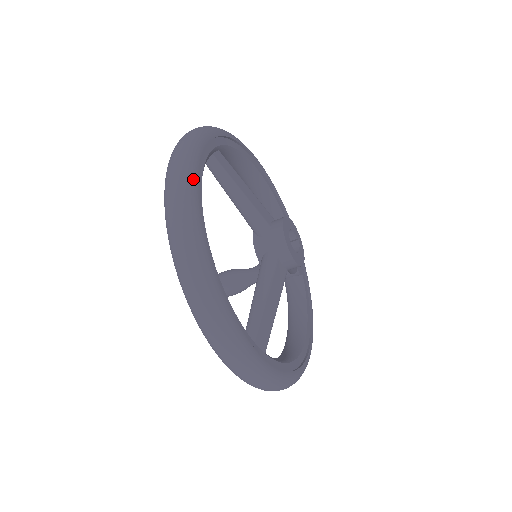
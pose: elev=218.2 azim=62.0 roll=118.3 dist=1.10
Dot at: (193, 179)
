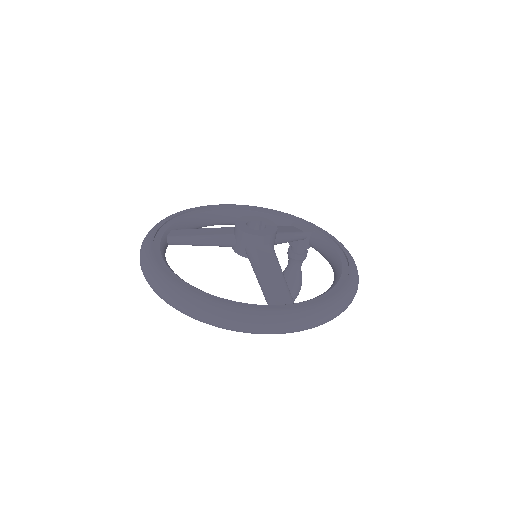
Dot at: (152, 262)
